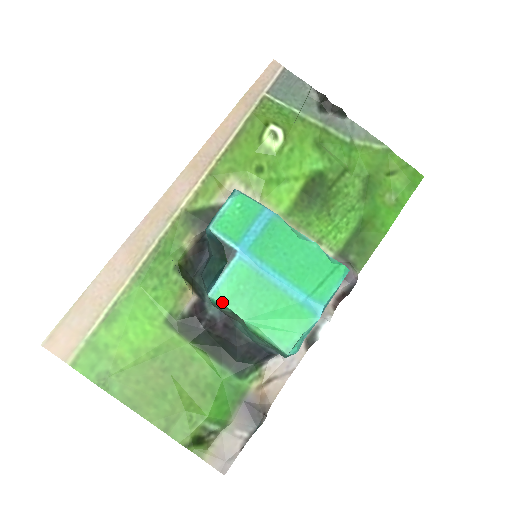
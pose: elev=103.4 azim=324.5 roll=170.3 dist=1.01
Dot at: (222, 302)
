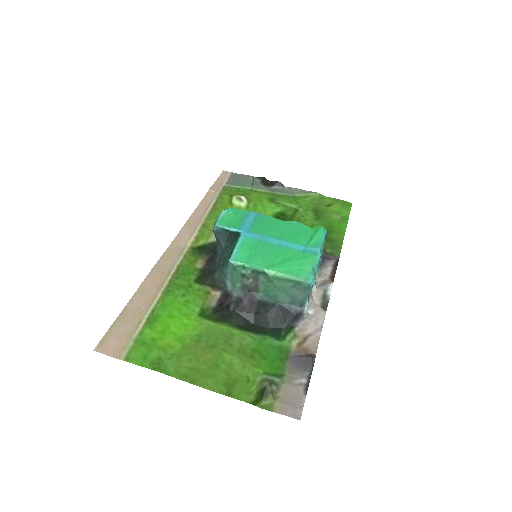
Dot at: (242, 262)
